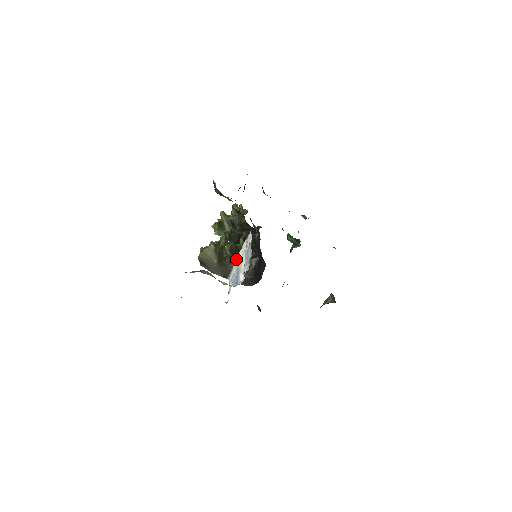
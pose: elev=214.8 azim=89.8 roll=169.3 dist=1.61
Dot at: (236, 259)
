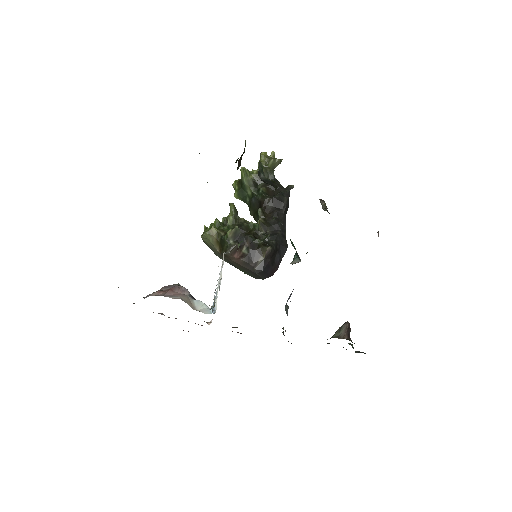
Dot at: (242, 247)
